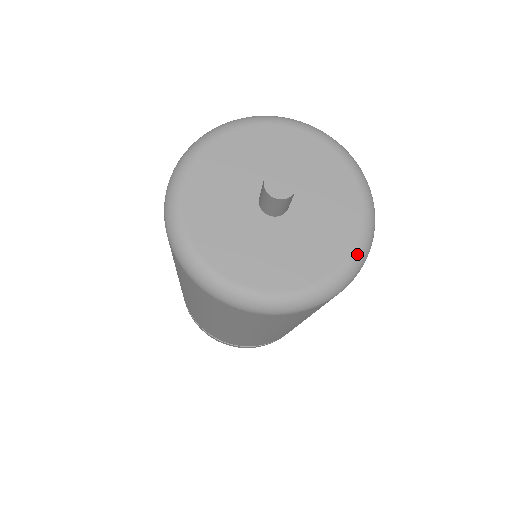
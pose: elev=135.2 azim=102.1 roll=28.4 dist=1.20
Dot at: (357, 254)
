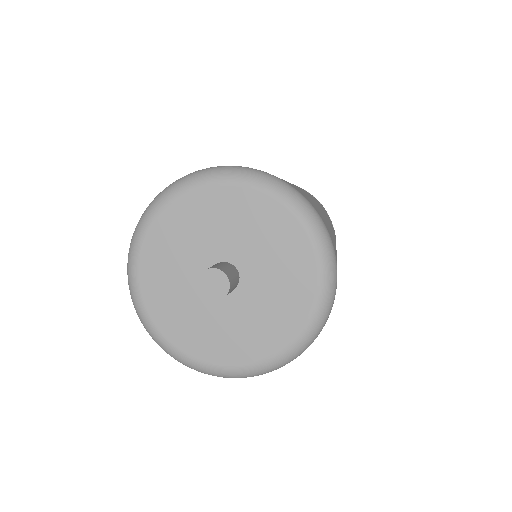
Dot at: (280, 358)
